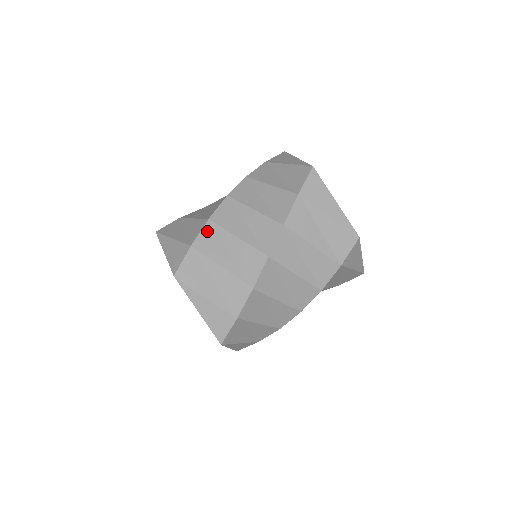
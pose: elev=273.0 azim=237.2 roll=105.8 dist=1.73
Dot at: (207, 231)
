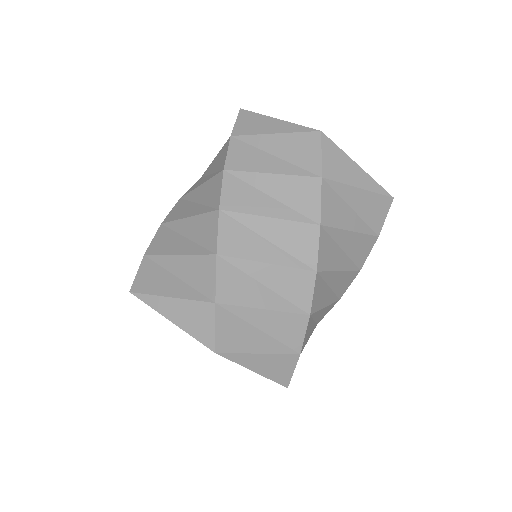
Dot at: (160, 234)
